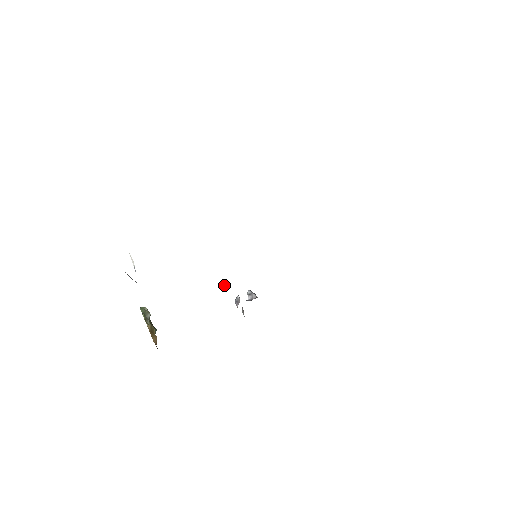
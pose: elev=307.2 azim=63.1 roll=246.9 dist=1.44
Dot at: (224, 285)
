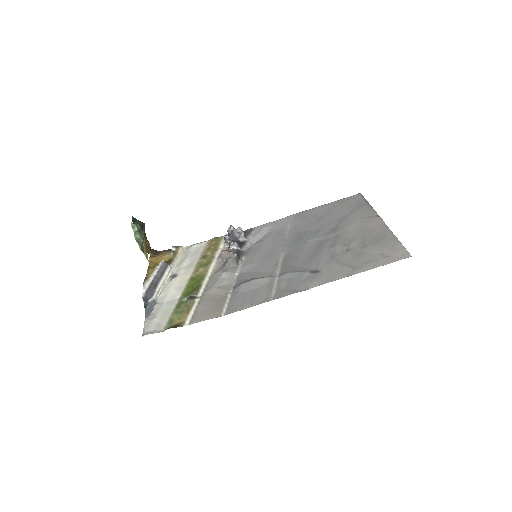
Dot at: (220, 257)
